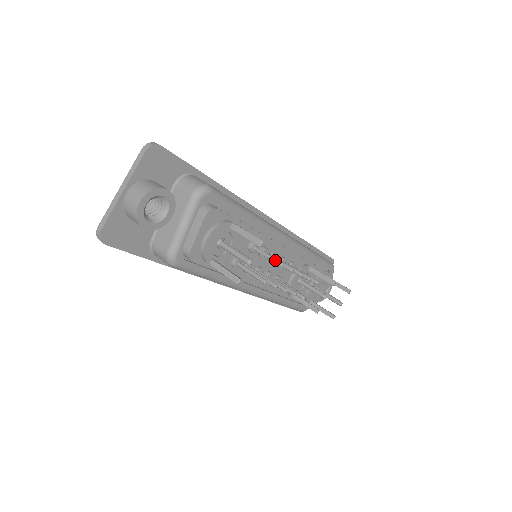
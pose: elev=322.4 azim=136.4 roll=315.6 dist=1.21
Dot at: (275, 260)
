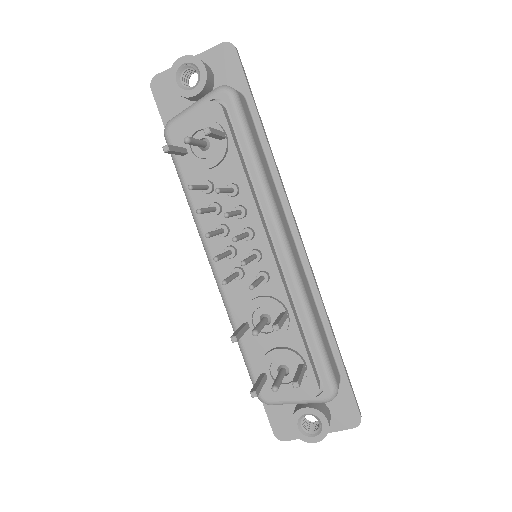
Dot at: occluded
